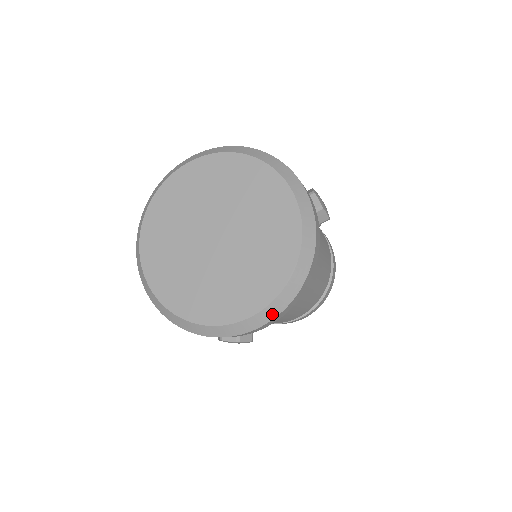
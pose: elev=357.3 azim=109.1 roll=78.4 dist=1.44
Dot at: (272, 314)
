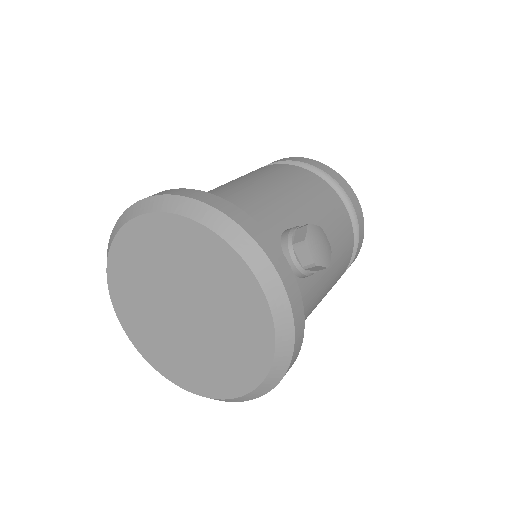
Dot at: (251, 398)
